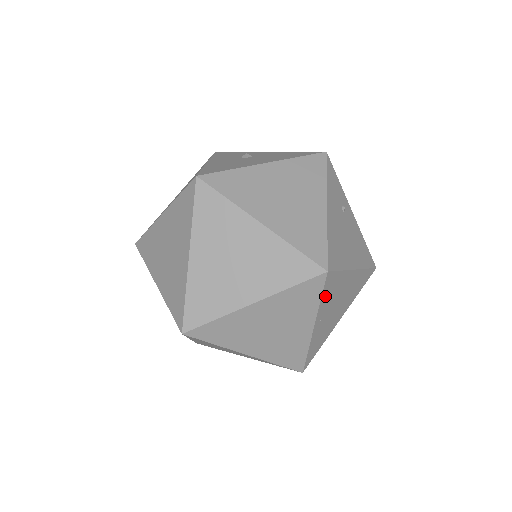
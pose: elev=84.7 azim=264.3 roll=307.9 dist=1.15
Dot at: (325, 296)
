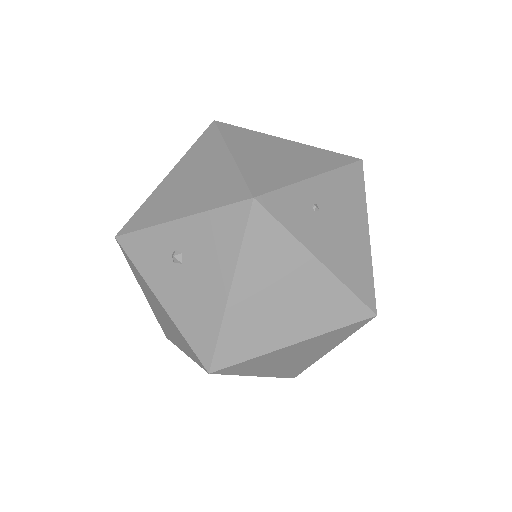
Dot at: occluded
